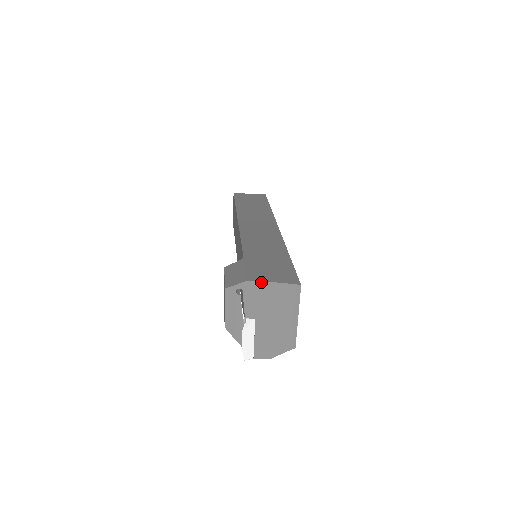
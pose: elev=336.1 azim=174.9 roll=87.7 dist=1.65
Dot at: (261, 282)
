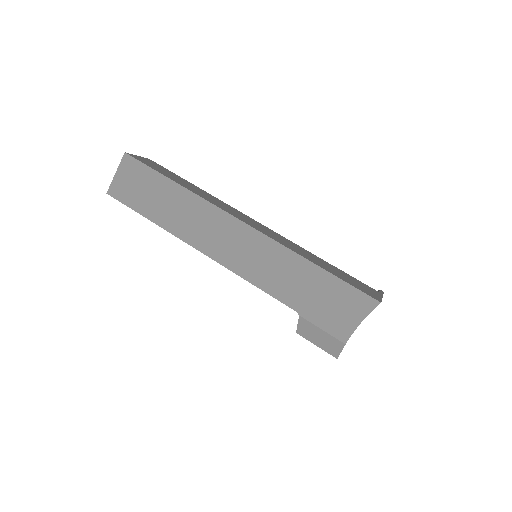
Dot at: occluded
